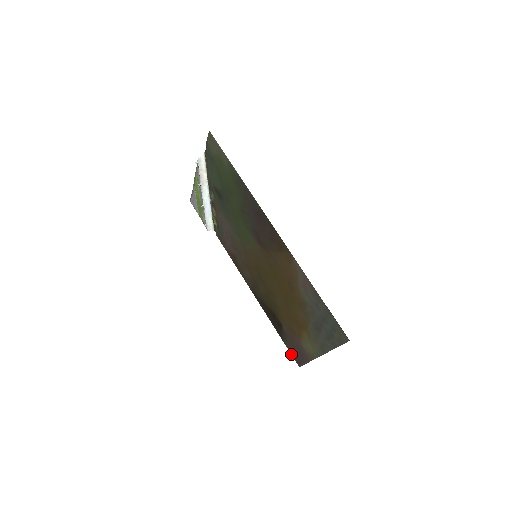
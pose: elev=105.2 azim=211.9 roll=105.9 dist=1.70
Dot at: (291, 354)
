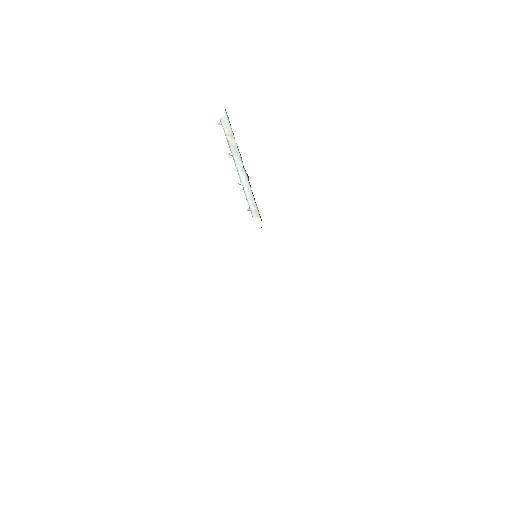
Dot at: occluded
